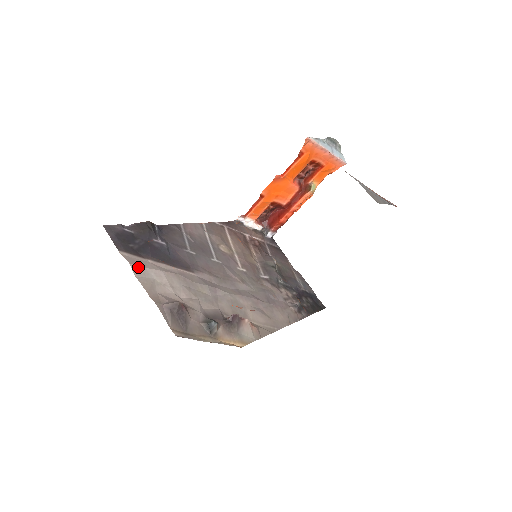
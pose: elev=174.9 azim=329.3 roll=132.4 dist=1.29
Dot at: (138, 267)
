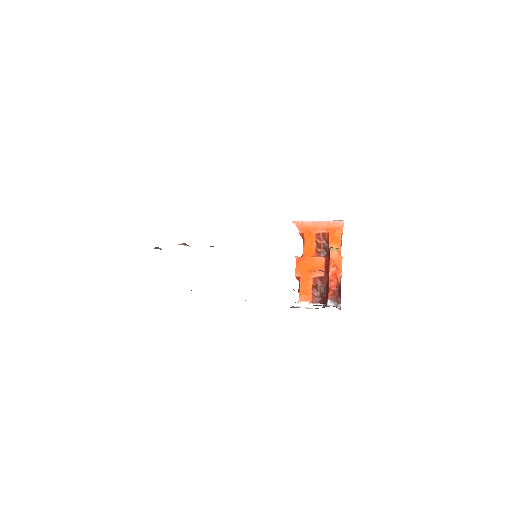
Dot at: occluded
